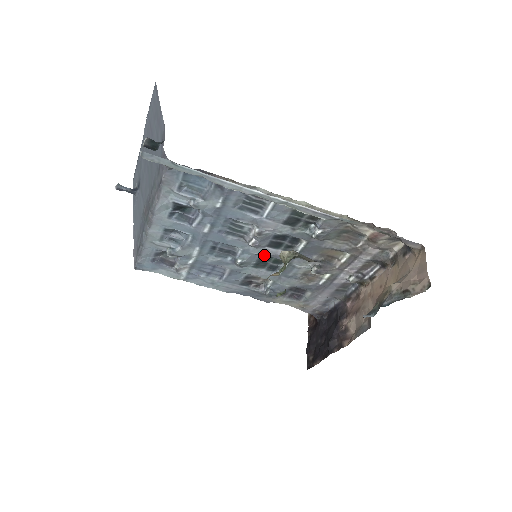
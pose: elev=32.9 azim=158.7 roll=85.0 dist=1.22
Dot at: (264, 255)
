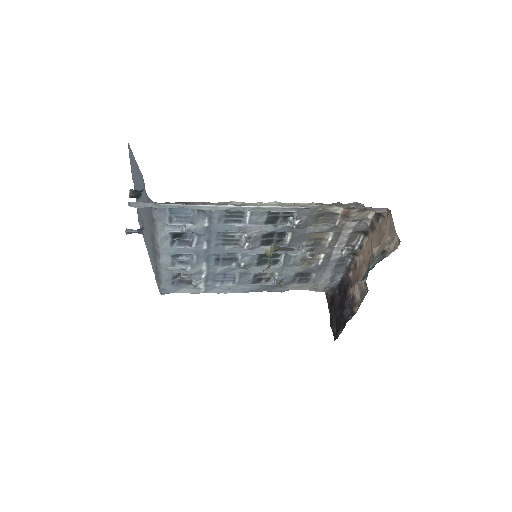
Dot at: (261, 254)
